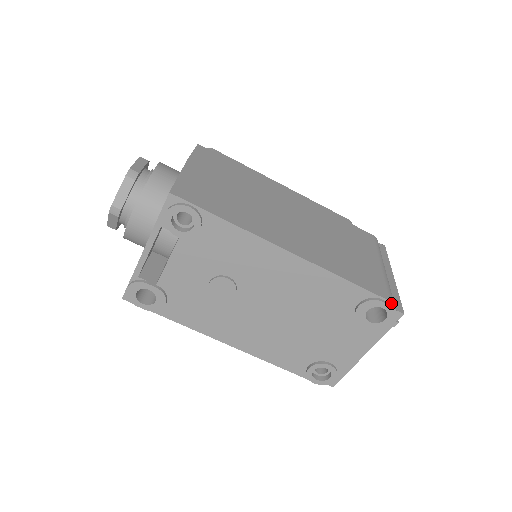
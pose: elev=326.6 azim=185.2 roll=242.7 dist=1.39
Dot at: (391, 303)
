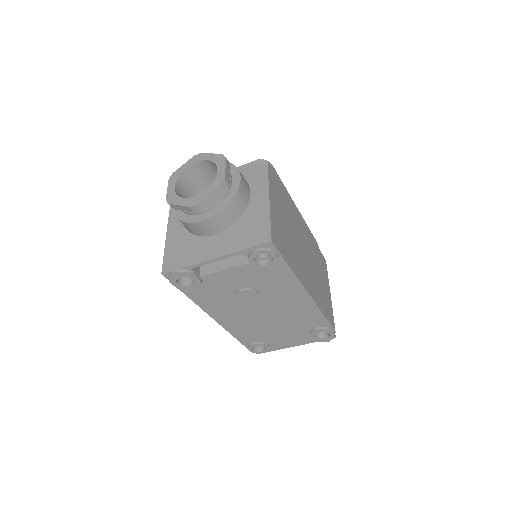
Dot at: (335, 332)
